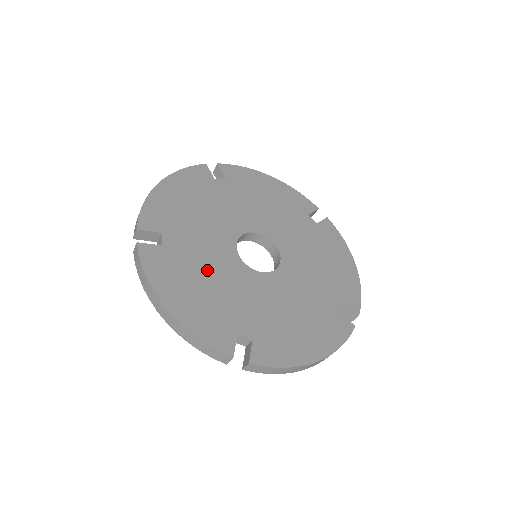
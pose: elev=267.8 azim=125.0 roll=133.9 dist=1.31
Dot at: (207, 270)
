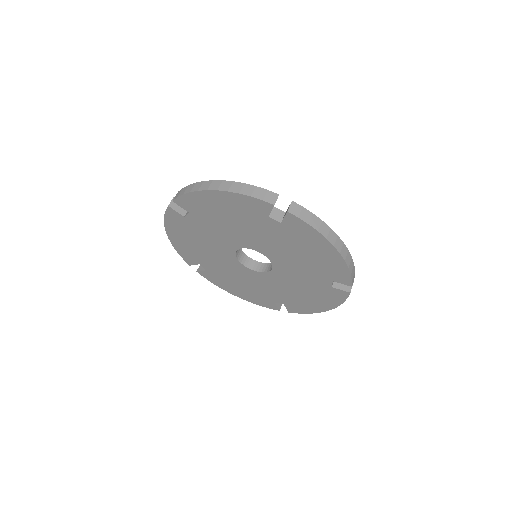
Dot at: occluded
